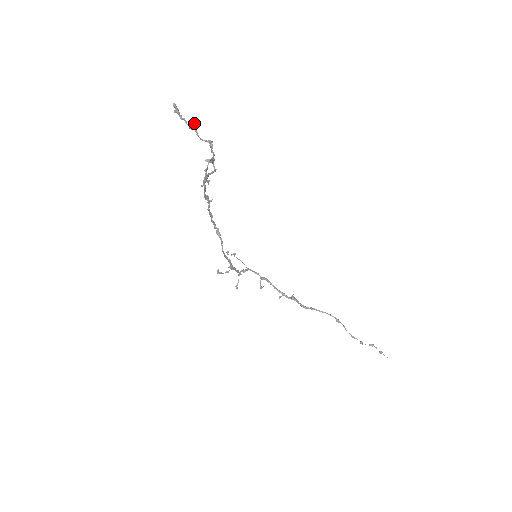
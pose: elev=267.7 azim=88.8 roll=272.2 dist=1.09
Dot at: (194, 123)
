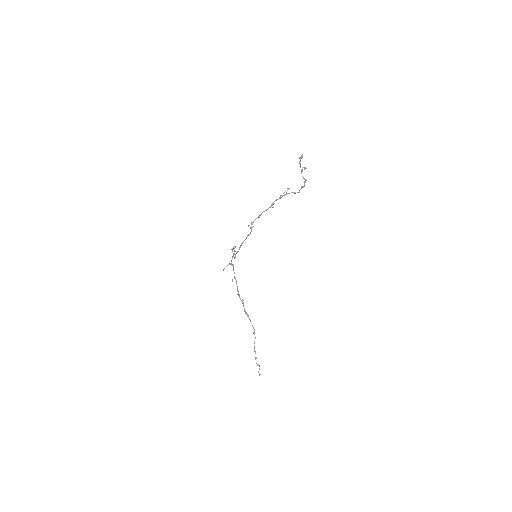
Dot at: (306, 168)
